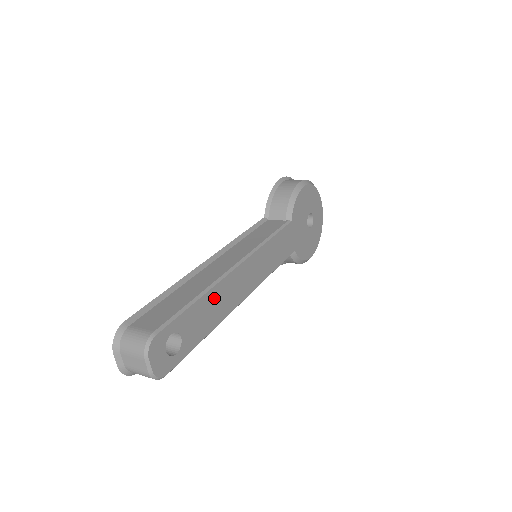
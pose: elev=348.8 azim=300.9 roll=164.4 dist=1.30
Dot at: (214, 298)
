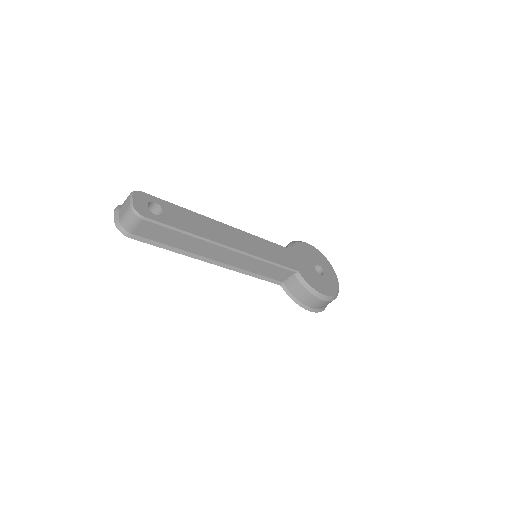
Dot at: (199, 220)
